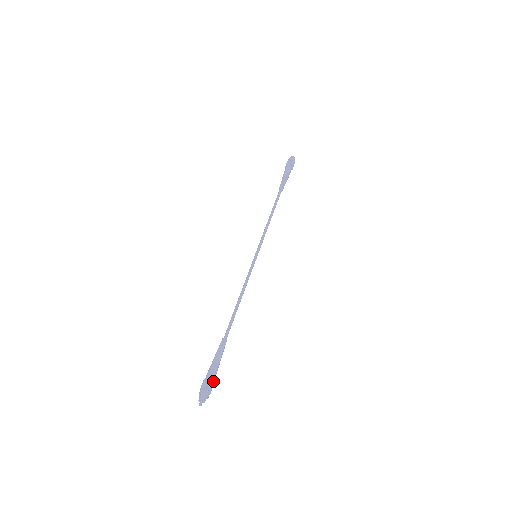
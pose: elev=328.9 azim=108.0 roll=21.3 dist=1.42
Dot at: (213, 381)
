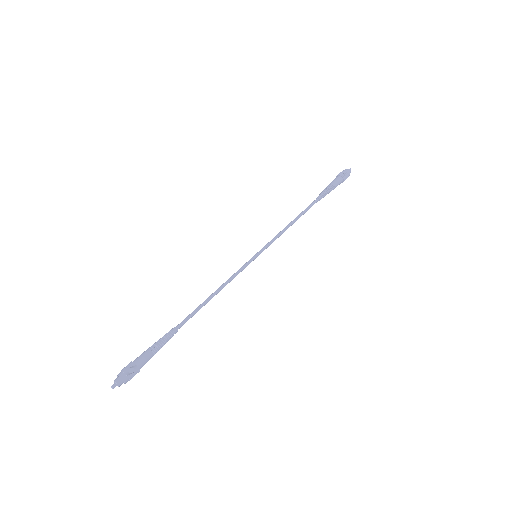
Dot at: (140, 367)
